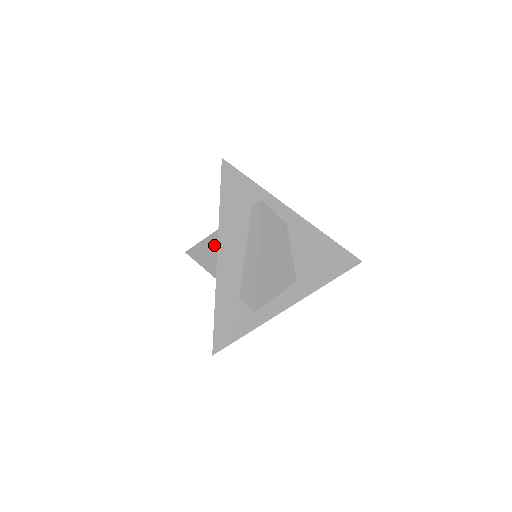
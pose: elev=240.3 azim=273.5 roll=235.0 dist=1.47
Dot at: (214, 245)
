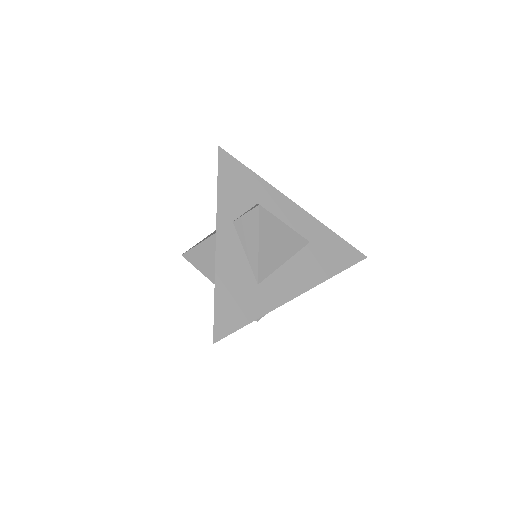
Dot at: occluded
